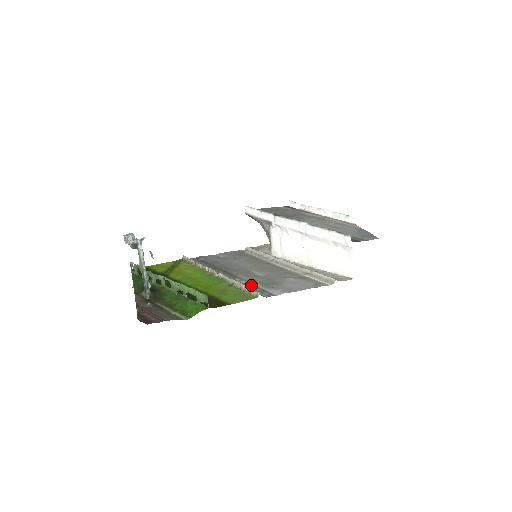
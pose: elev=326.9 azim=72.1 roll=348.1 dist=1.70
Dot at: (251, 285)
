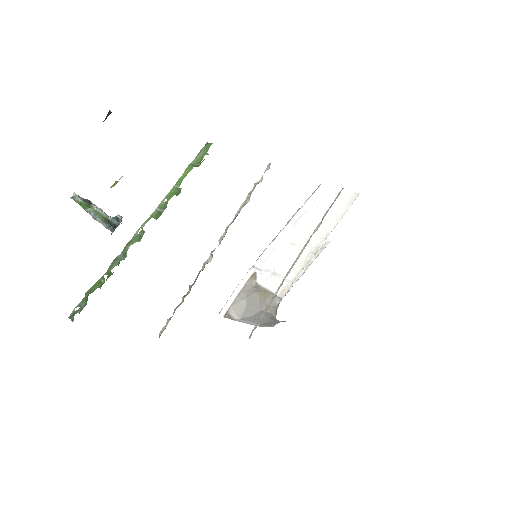
Dot at: occluded
